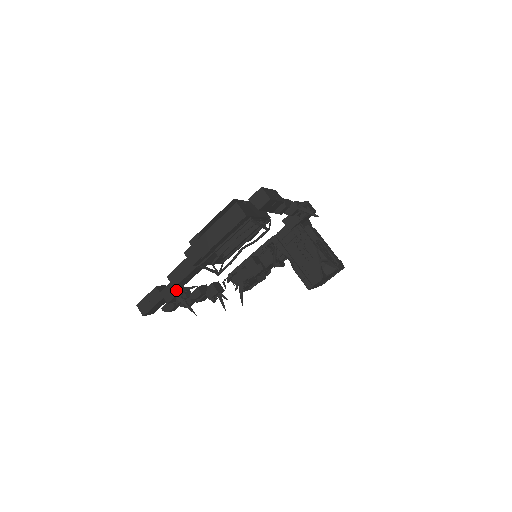
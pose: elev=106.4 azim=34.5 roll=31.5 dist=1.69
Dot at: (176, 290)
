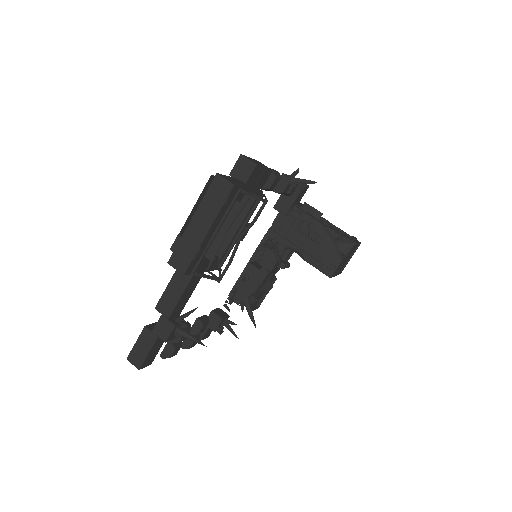
Dot at: (171, 321)
